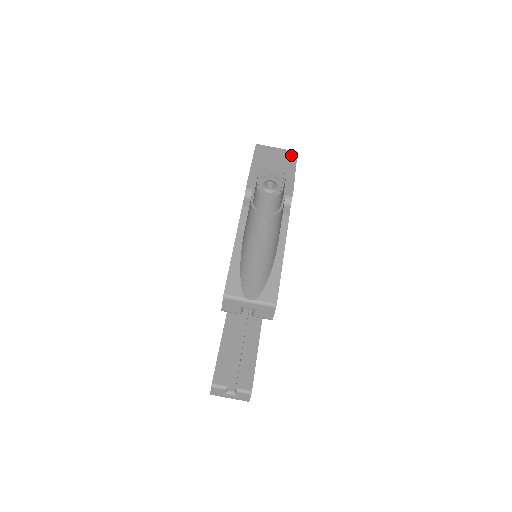
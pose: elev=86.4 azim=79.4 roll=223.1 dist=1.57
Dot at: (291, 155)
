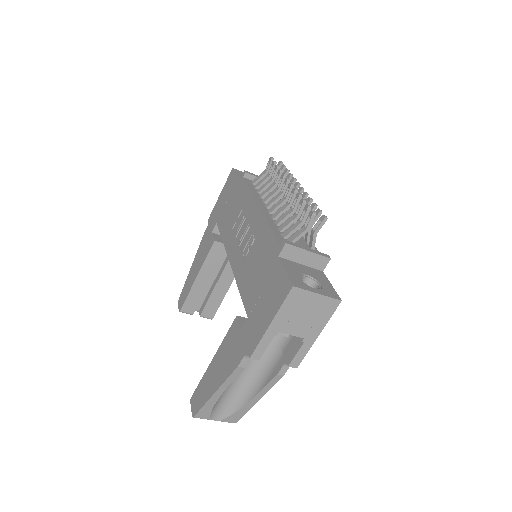
Dot at: (329, 308)
